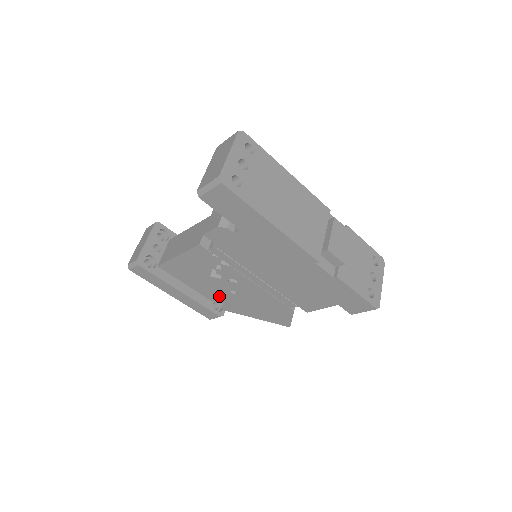
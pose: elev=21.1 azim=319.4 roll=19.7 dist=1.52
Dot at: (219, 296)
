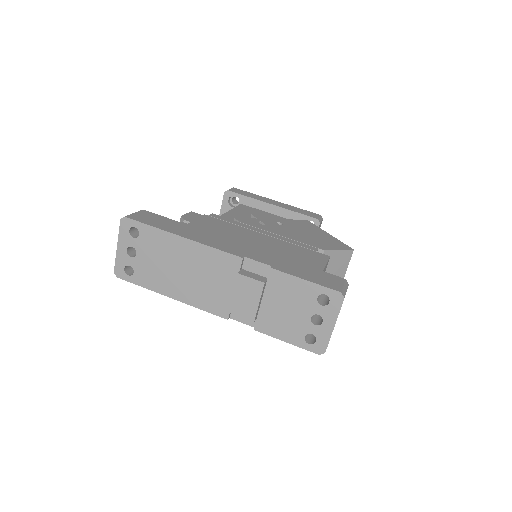
Dot at: occluded
